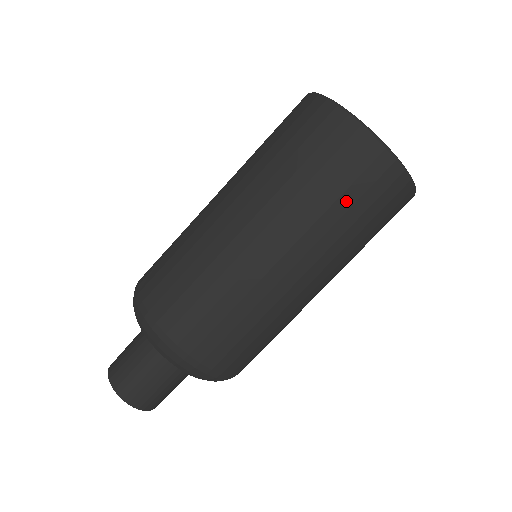
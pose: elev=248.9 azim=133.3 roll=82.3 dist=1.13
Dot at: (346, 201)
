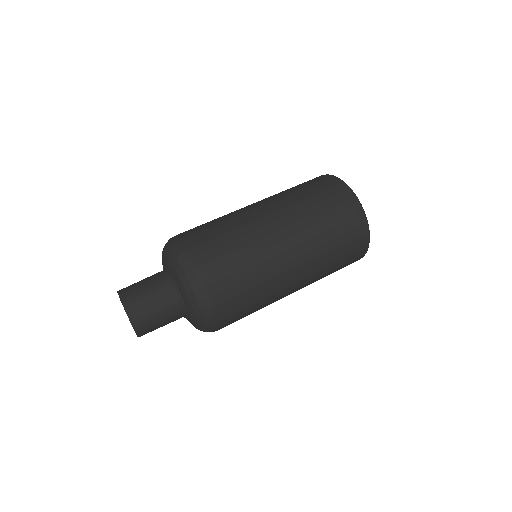
Dot at: (340, 251)
